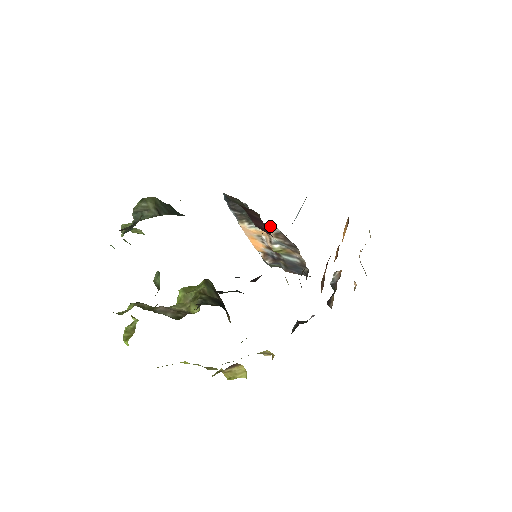
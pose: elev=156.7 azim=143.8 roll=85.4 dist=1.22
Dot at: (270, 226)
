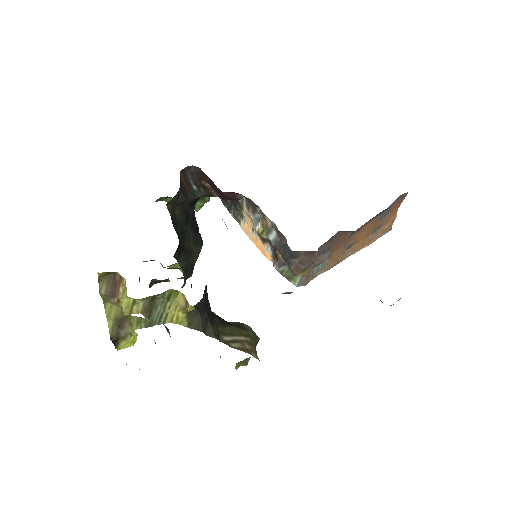
Dot at: (242, 201)
